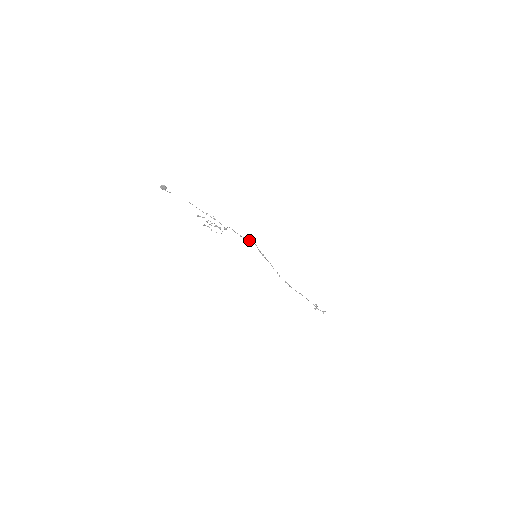
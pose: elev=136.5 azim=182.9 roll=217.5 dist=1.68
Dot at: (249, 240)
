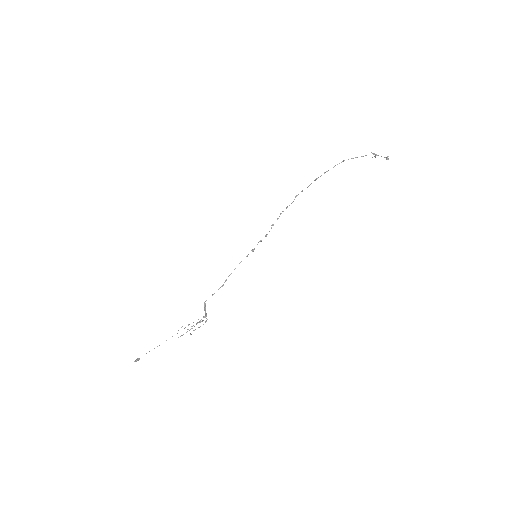
Dot at: occluded
